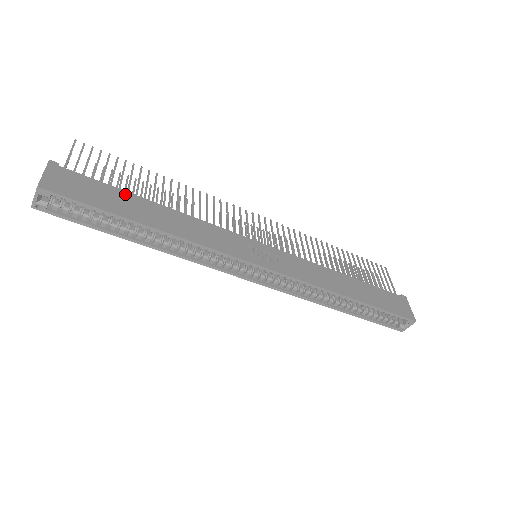
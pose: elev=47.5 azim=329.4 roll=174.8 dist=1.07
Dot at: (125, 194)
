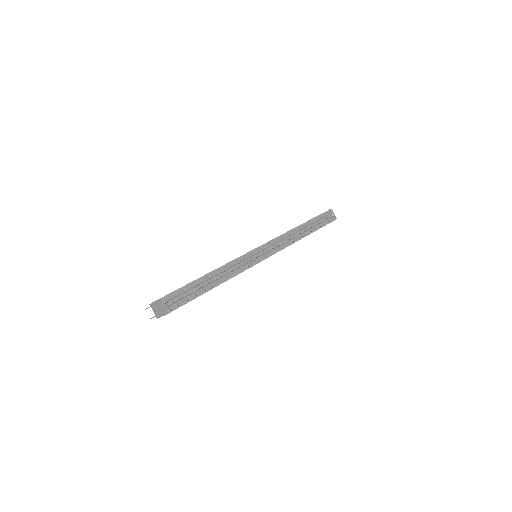
Dot at: occluded
